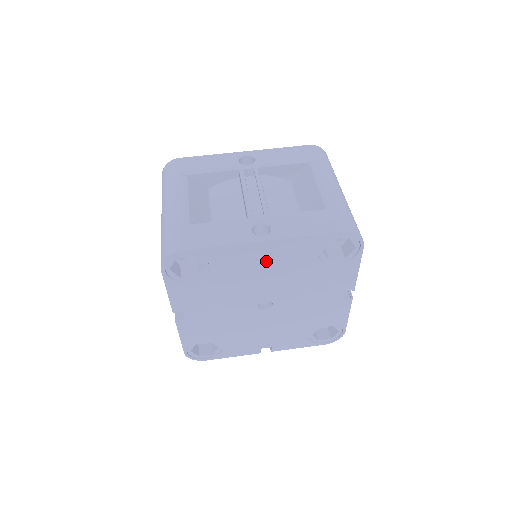
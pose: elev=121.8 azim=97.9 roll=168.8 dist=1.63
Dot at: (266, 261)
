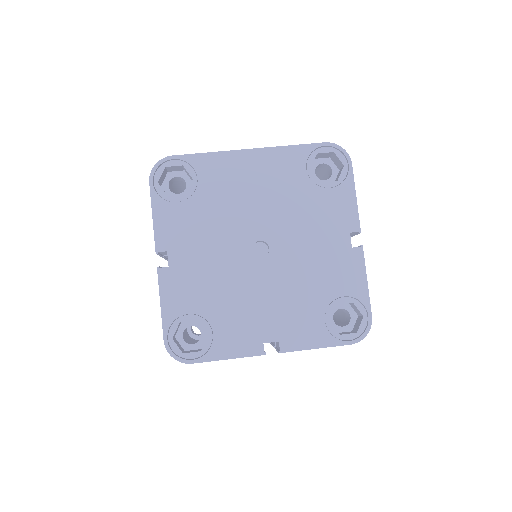
Dot at: (255, 177)
